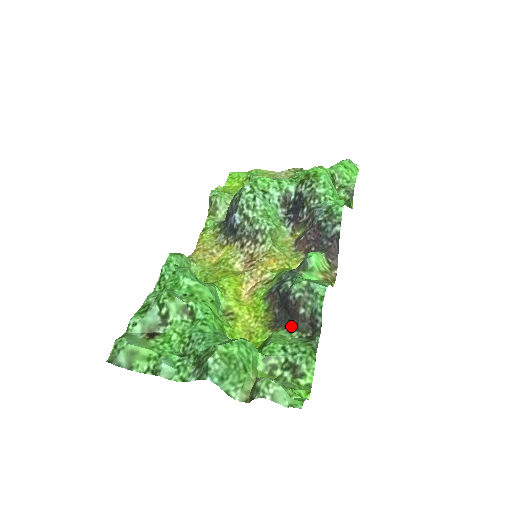
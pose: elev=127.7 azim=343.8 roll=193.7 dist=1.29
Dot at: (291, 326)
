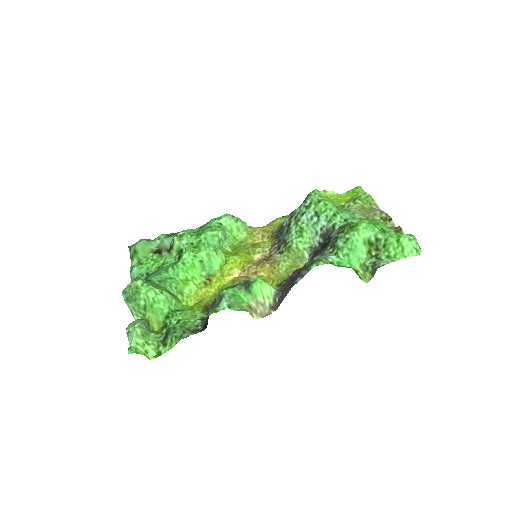
Dot at: occluded
